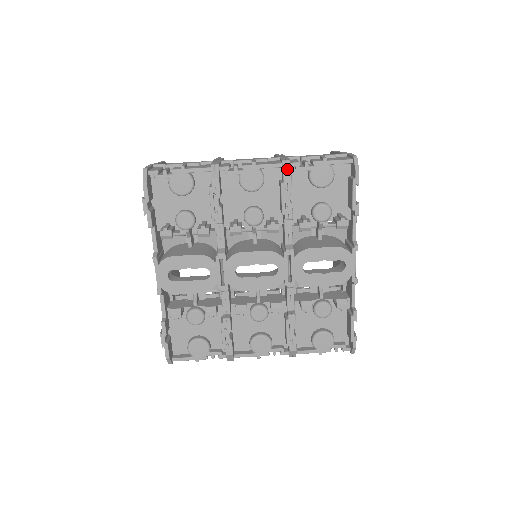
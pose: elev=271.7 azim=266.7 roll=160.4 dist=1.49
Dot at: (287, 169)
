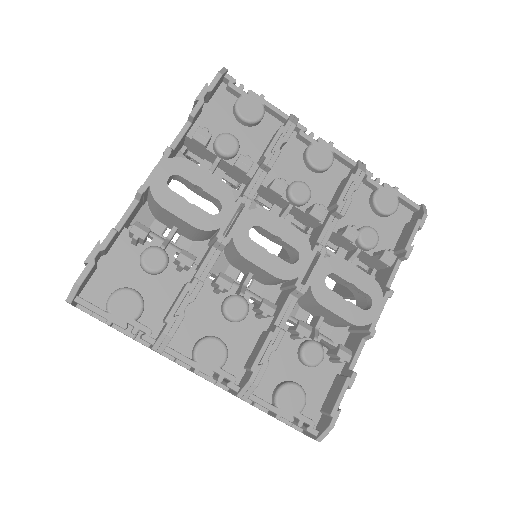
Dot at: (363, 167)
